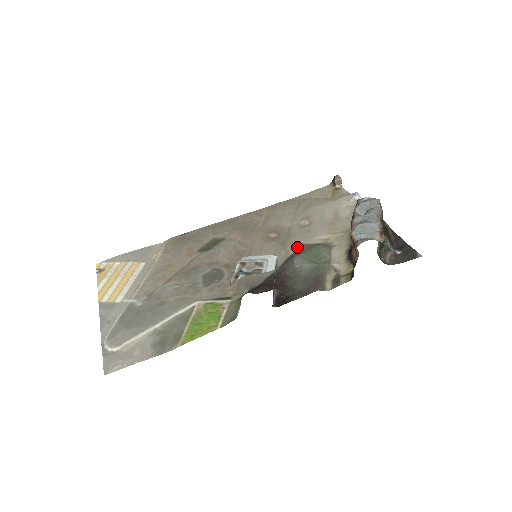
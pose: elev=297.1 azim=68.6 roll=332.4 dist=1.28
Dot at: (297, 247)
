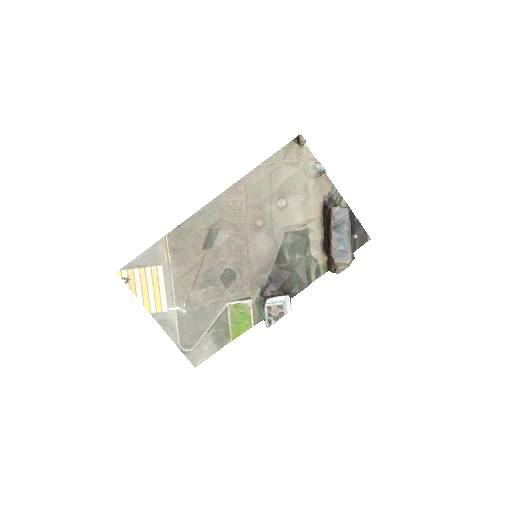
Dot at: (283, 237)
